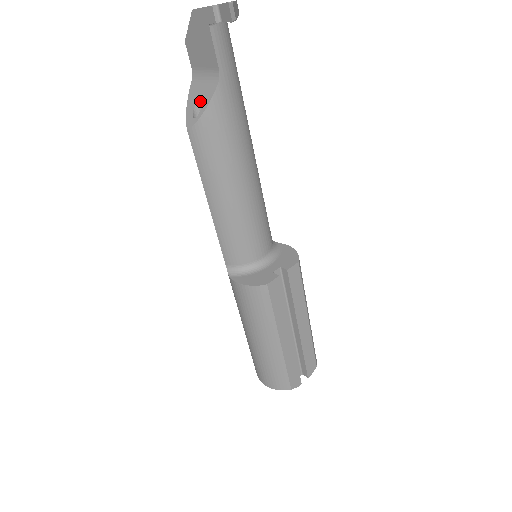
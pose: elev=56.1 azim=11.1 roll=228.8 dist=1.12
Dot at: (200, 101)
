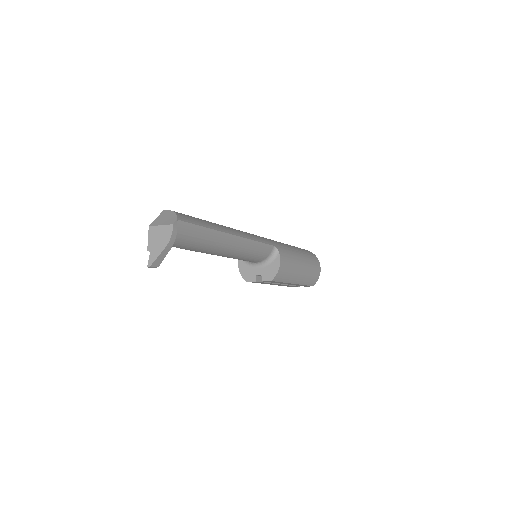
Dot at: occluded
